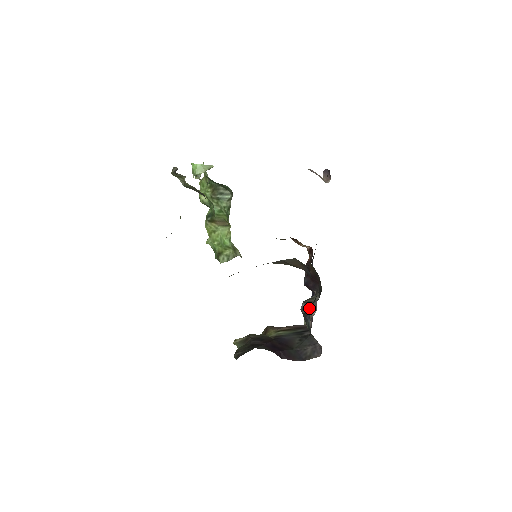
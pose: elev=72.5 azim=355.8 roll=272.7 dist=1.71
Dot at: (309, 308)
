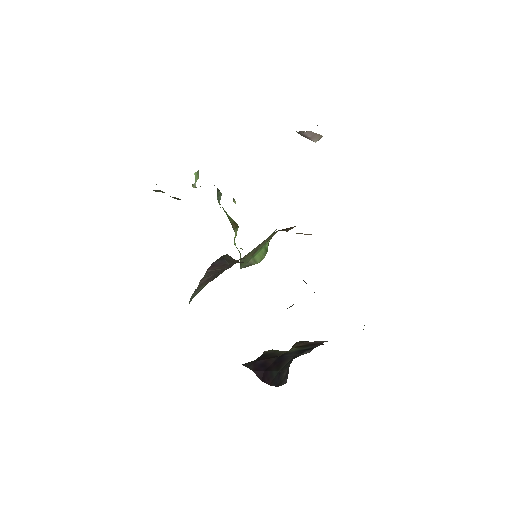
Dot at: occluded
